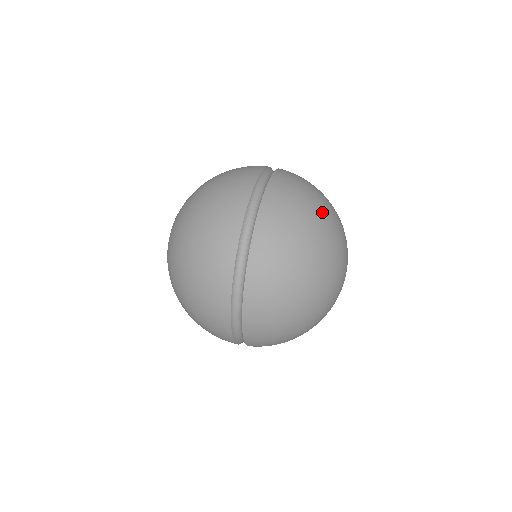
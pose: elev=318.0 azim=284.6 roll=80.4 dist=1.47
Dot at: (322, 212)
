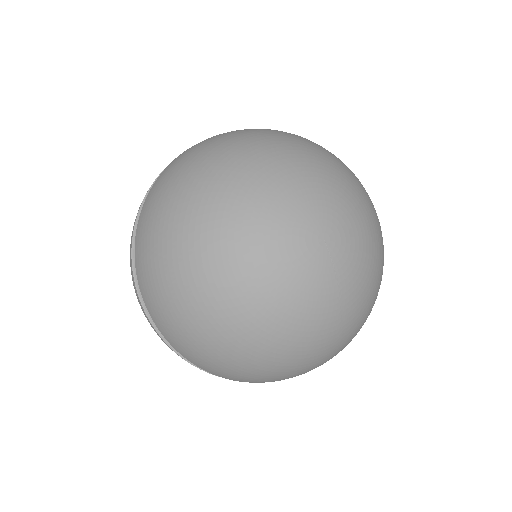
Dot at: (268, 140)
